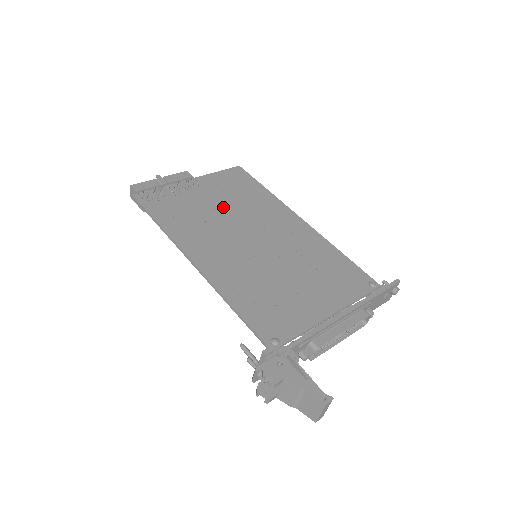
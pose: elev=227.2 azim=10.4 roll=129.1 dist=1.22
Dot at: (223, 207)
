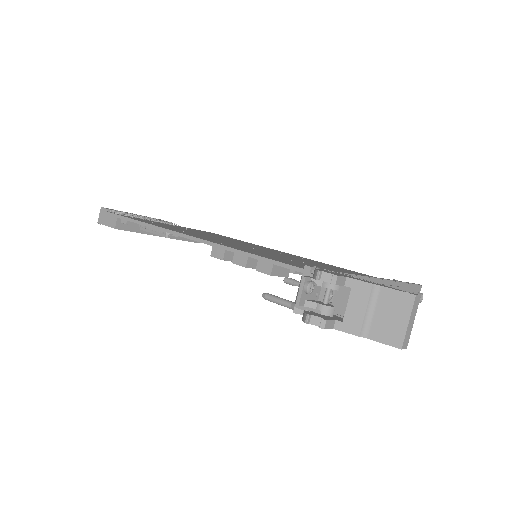
Dot at: (207, 234)
